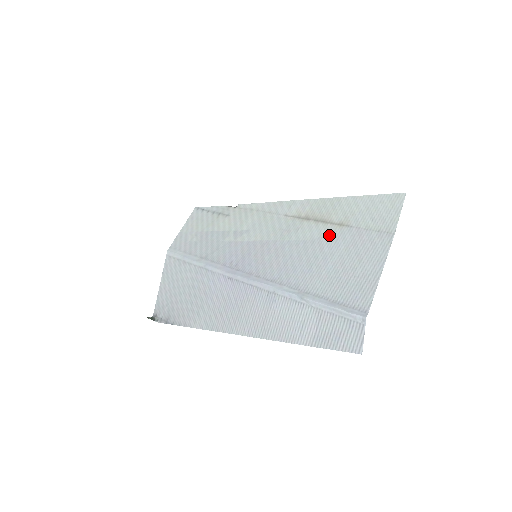
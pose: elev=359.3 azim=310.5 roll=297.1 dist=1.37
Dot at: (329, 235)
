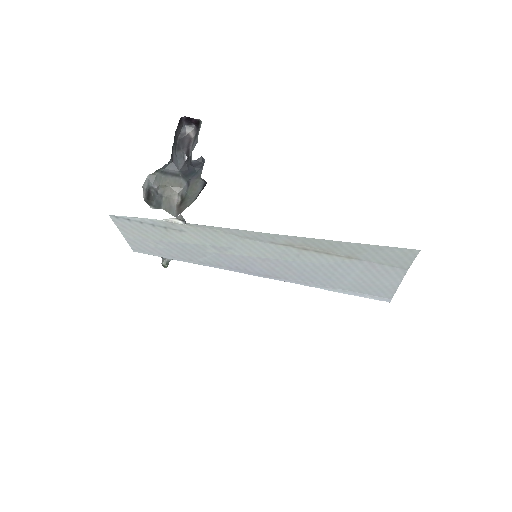
Dot at: (339, 263)
